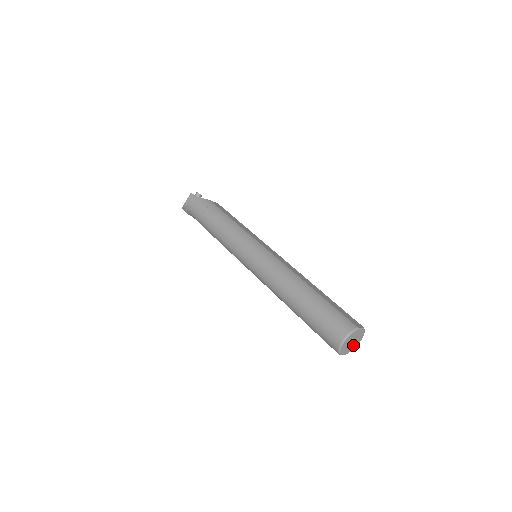
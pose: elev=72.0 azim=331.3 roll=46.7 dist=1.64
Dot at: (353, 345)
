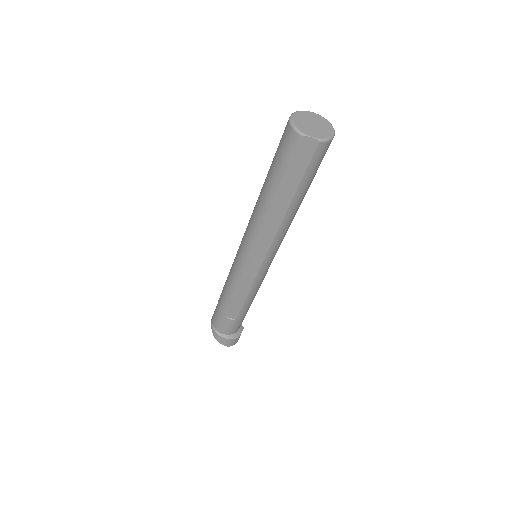
Dot at: (321, 131)
